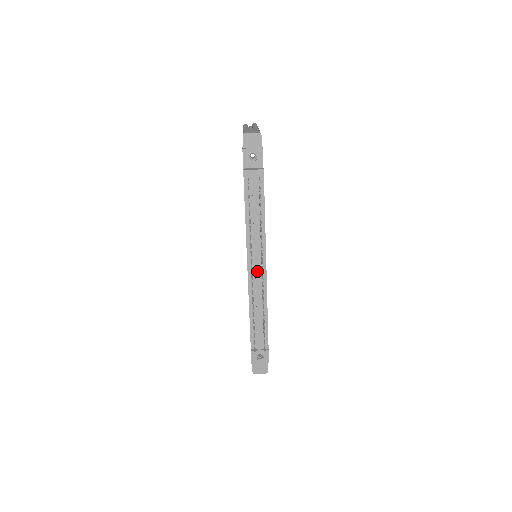
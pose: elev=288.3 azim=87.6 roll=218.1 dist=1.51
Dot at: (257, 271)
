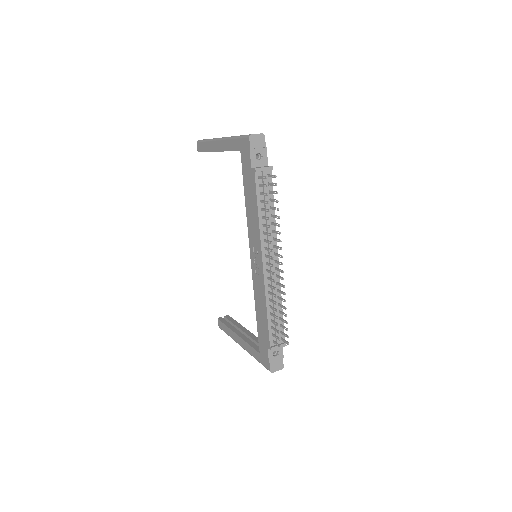
Dot at: occluded
